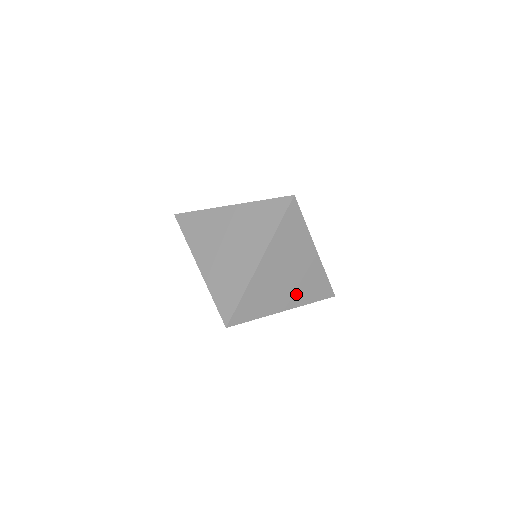
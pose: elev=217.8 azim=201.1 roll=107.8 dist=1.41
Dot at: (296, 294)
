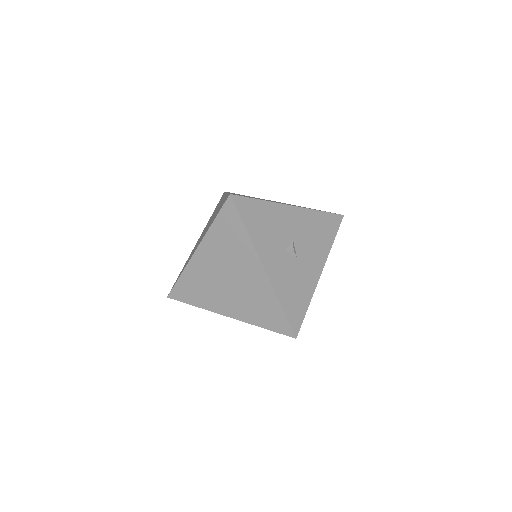
Dot at: (240, 306)
